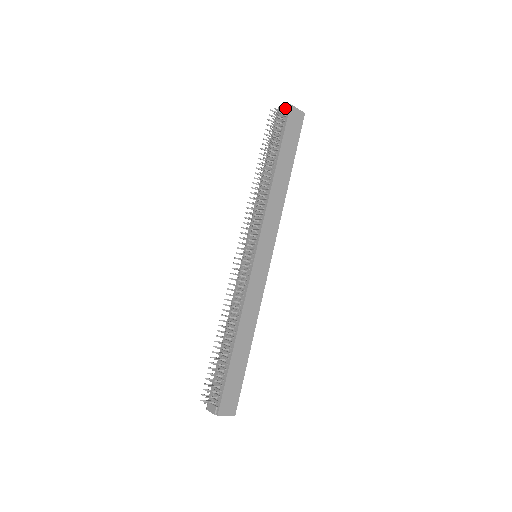
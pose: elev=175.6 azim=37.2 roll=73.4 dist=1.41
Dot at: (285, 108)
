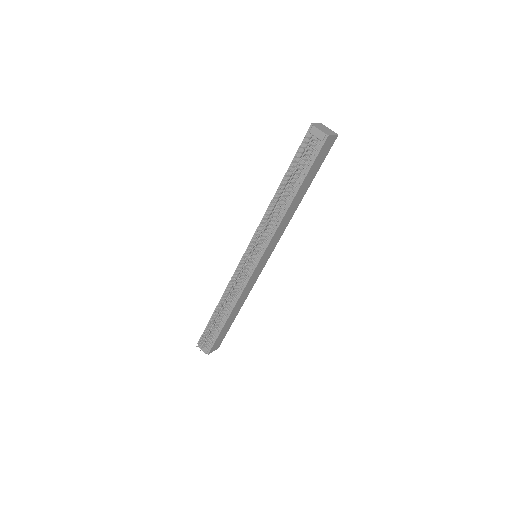
Dot at: (321, 136)
